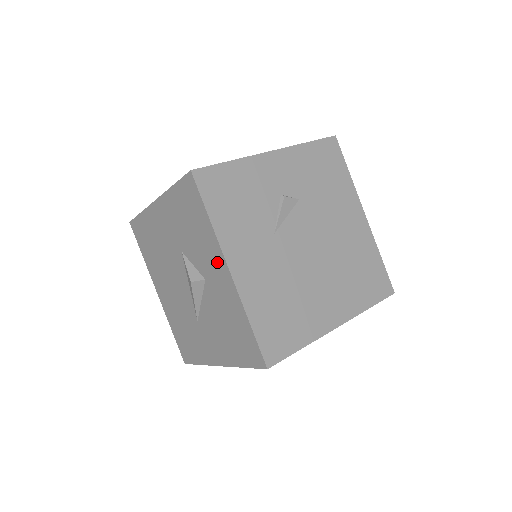
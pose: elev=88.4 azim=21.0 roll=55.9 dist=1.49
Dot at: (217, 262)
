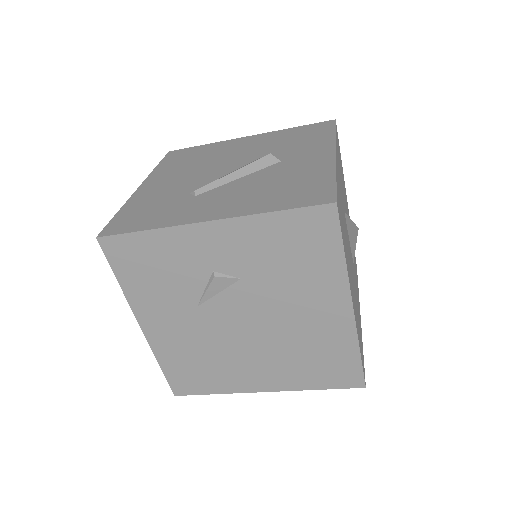
Dot at: occluded
